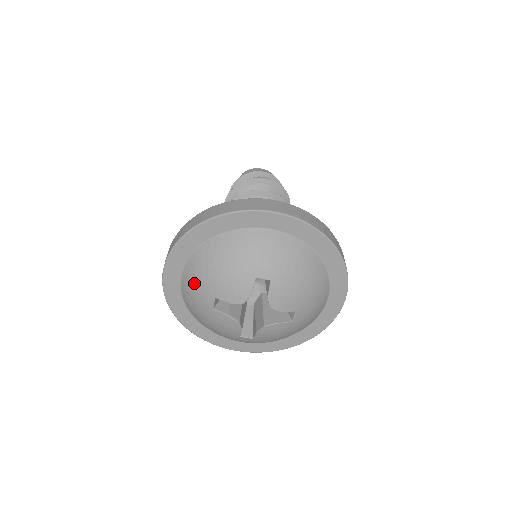
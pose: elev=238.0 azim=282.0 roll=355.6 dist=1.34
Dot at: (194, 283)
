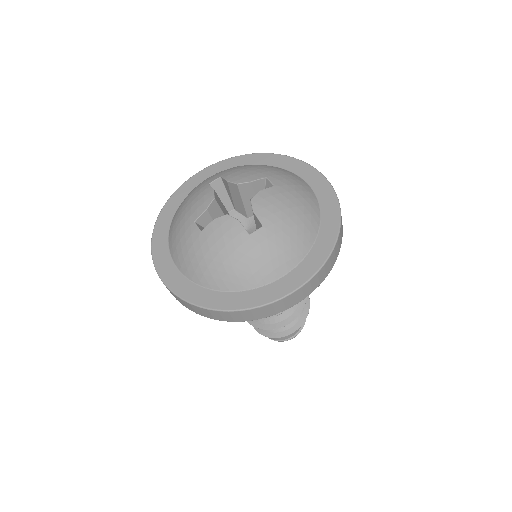
Dot at: (179, 243)
